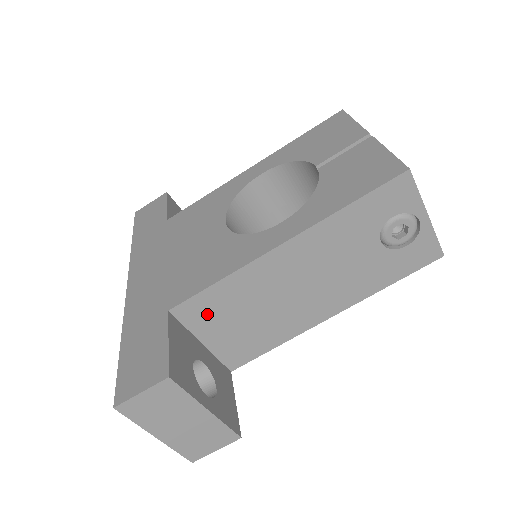
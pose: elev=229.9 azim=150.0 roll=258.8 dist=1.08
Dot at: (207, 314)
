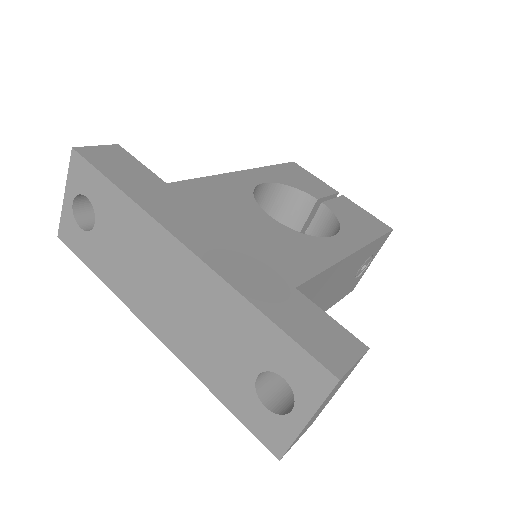
Dot at: occluded
